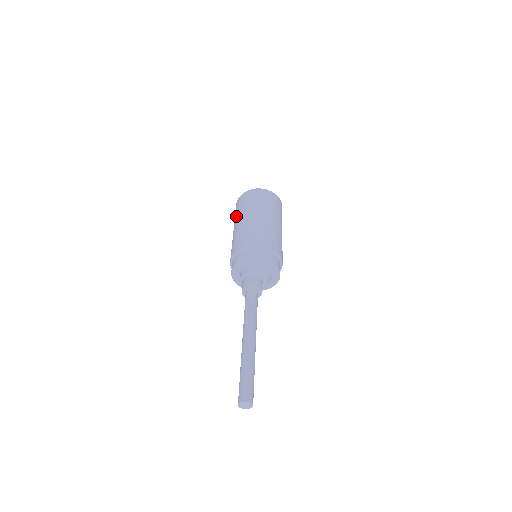
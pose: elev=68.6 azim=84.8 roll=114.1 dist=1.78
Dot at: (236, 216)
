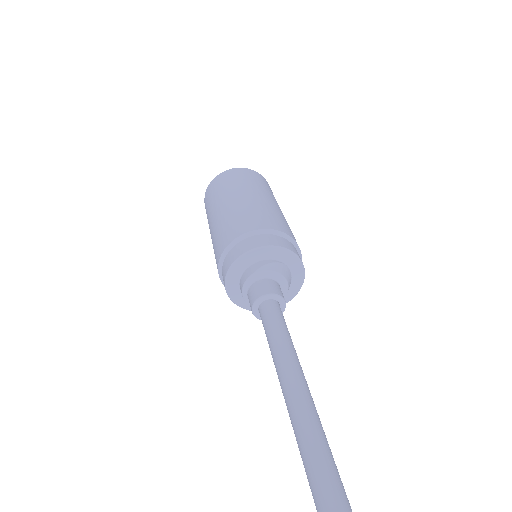
Dot at: occluded
